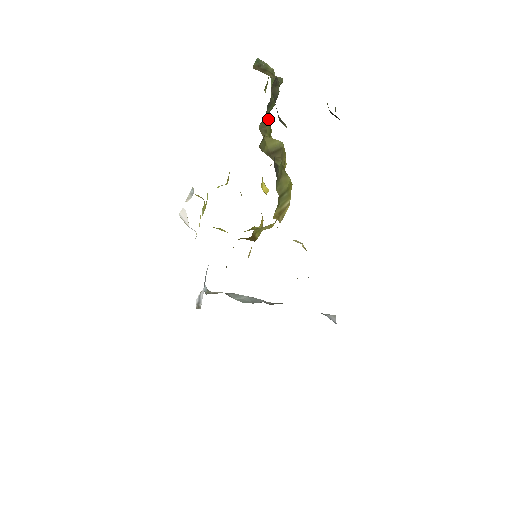
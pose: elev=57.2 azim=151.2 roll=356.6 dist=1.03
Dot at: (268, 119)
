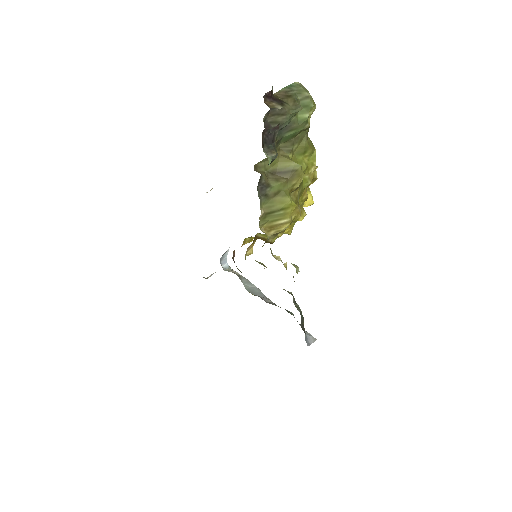
Dot at: (305, 139)
